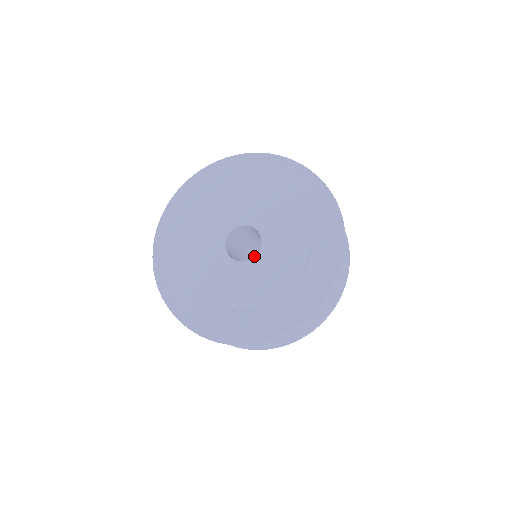
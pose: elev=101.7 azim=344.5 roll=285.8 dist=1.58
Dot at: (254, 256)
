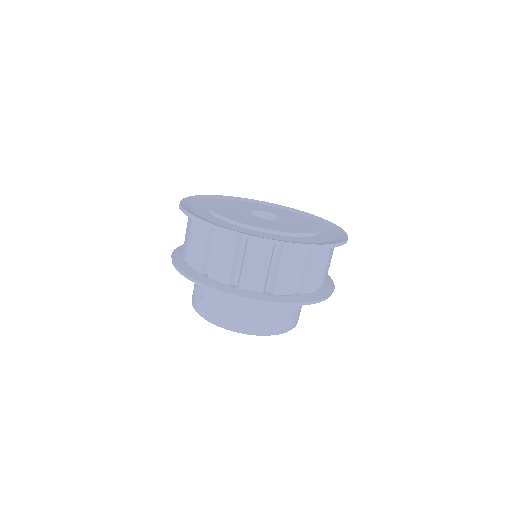
Dot at: (280, 219)
